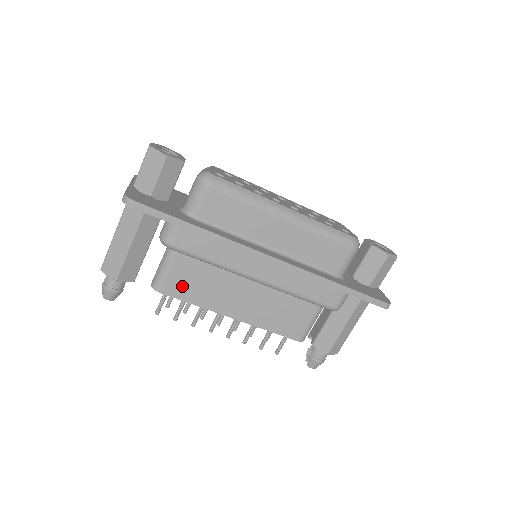
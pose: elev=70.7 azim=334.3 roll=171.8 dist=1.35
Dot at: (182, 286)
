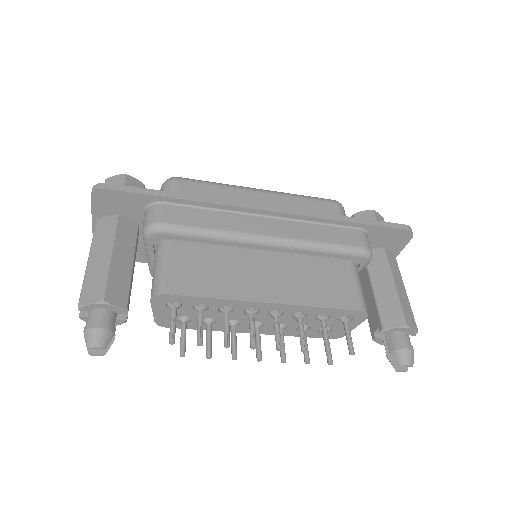
Dot at: (190, 279)
